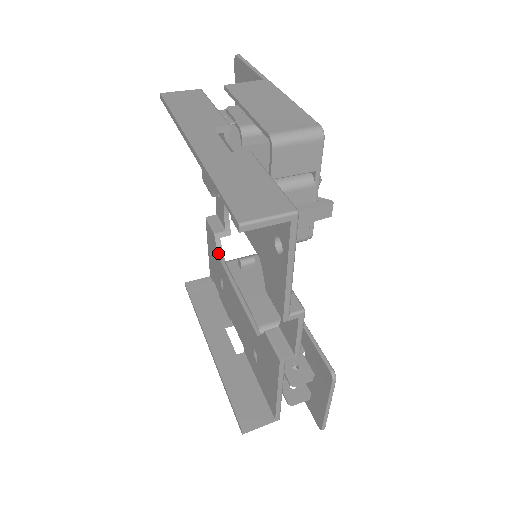
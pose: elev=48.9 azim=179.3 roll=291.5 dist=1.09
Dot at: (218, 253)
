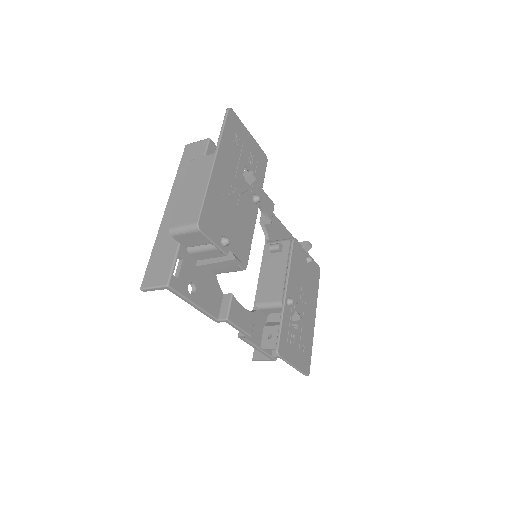
Dot at: (265, 235)
